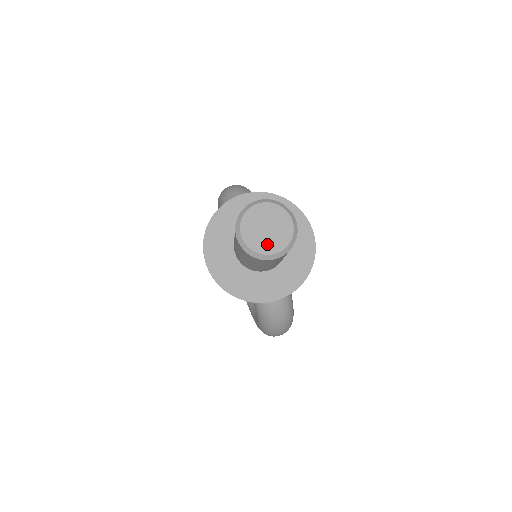
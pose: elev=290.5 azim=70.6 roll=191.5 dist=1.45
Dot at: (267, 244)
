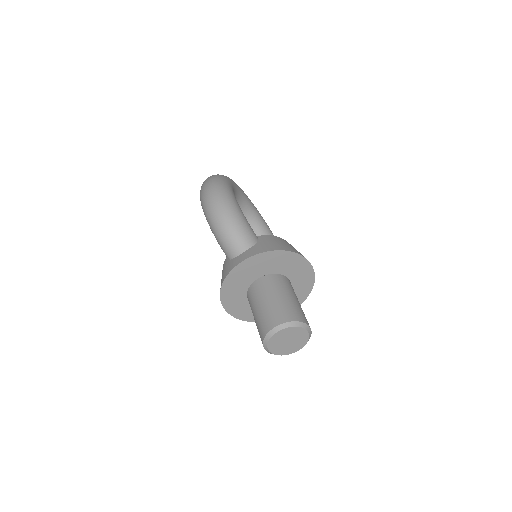
Dot at: (290, 349)
